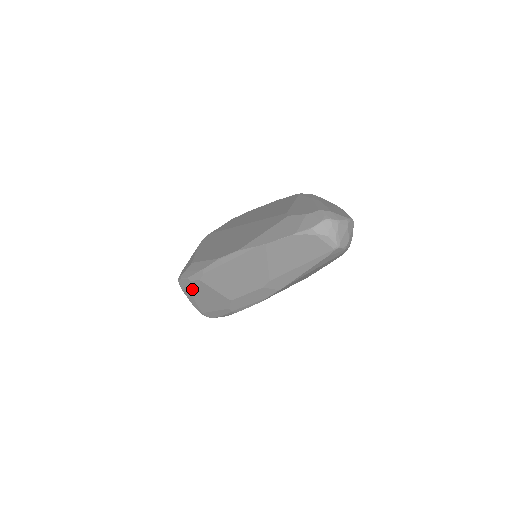
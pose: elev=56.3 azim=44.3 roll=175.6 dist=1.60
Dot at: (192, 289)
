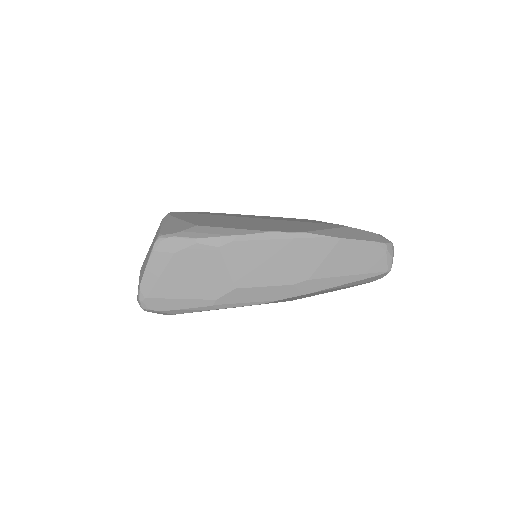
Dot at: (182, 256)
